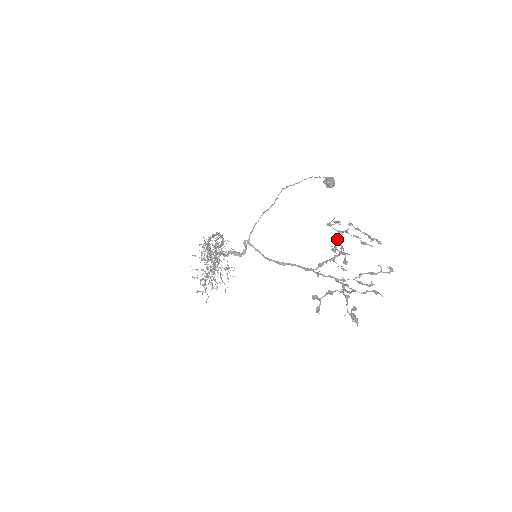
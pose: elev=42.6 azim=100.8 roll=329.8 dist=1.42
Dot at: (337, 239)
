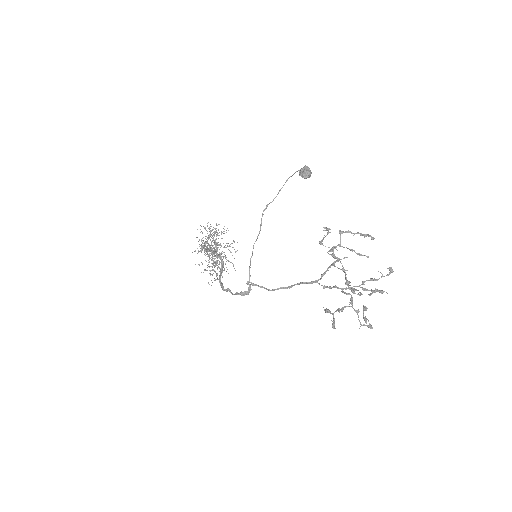
Dot at: (333, 255)
